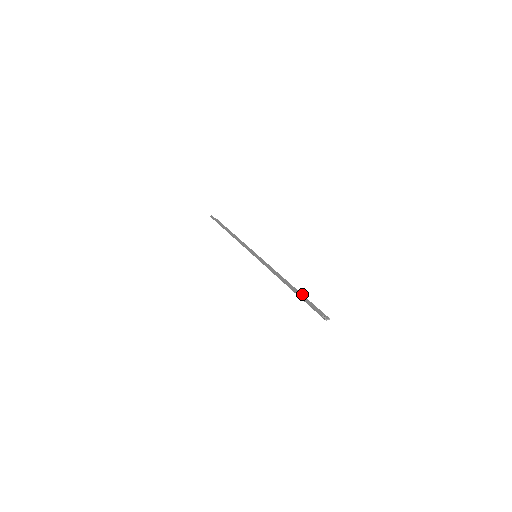
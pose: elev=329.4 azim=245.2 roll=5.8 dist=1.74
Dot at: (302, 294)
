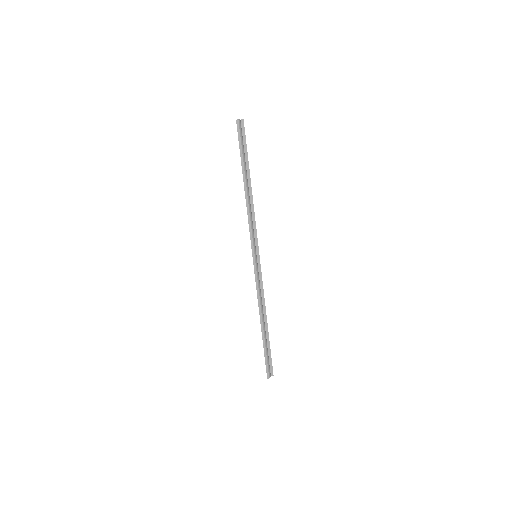
Dot at: occluded
